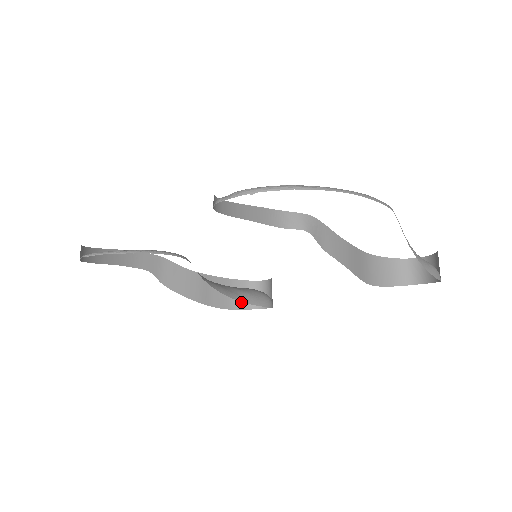
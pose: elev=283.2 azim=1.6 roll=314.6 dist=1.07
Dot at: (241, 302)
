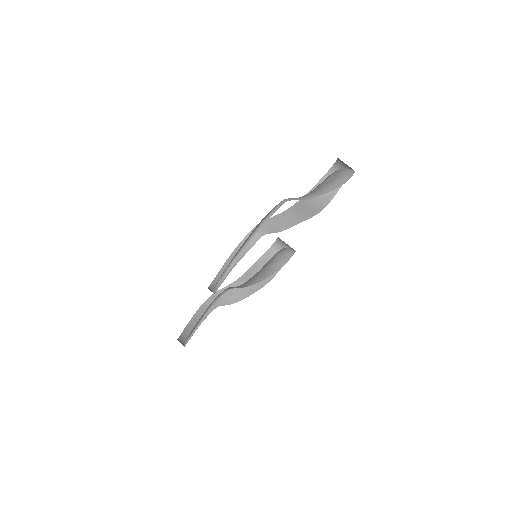
Dot at: occluded
